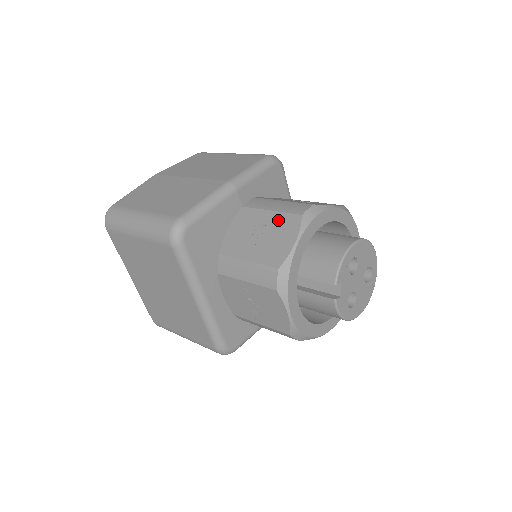
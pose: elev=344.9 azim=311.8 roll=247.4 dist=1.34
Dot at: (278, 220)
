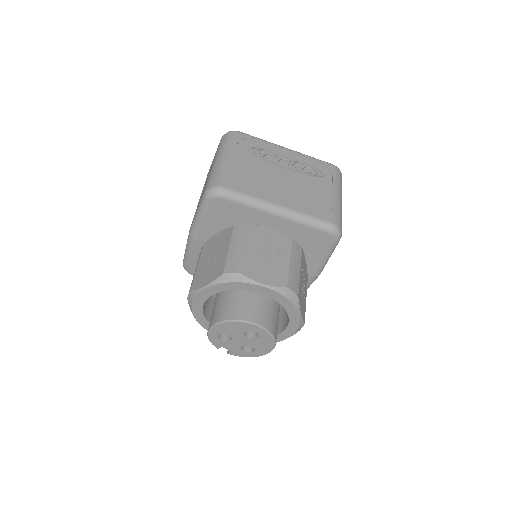
Dot at: occluded
